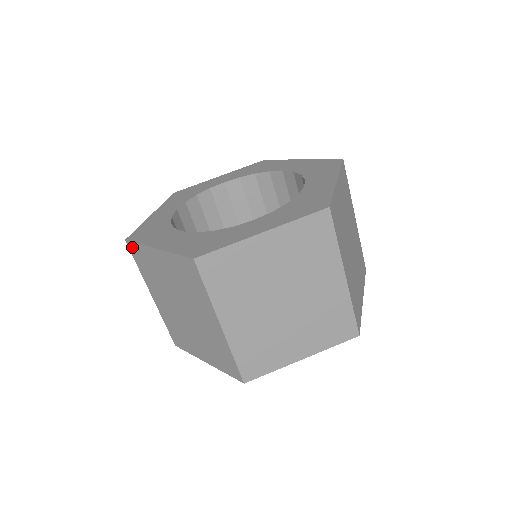
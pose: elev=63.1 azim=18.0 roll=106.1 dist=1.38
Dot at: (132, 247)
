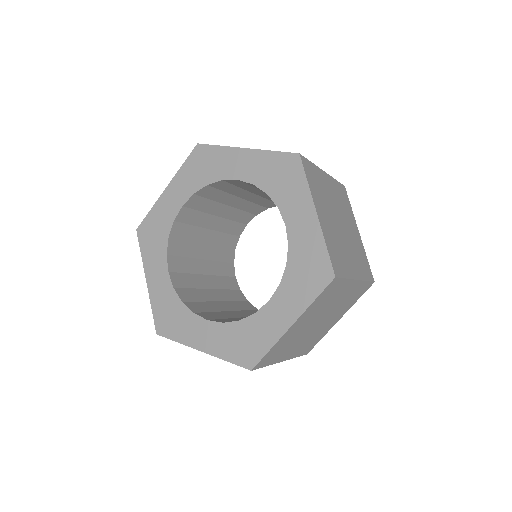
Dot at: occluded
